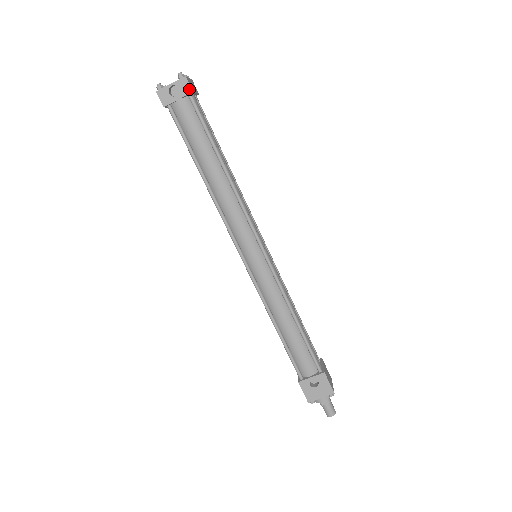
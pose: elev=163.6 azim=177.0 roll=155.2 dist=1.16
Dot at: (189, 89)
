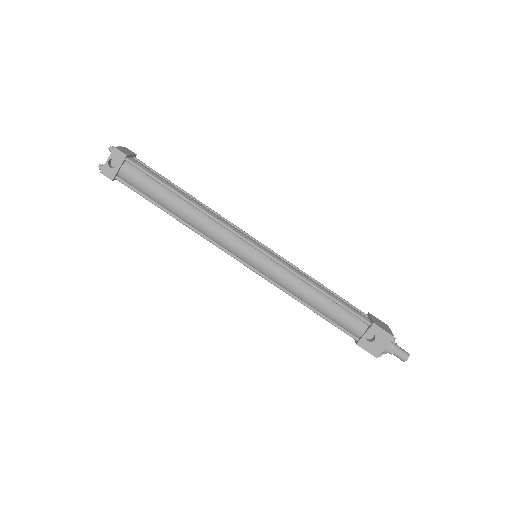
Dot at: (123, 155)
